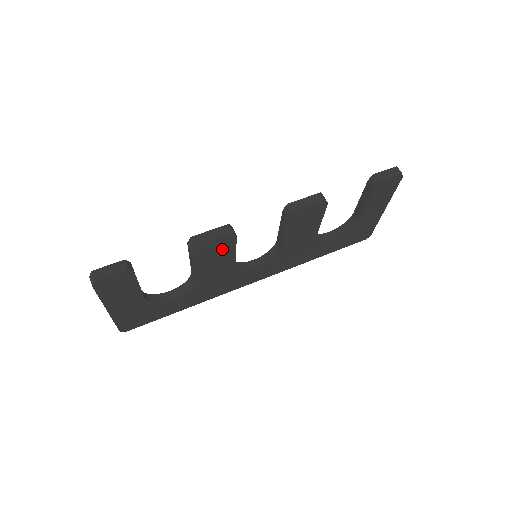
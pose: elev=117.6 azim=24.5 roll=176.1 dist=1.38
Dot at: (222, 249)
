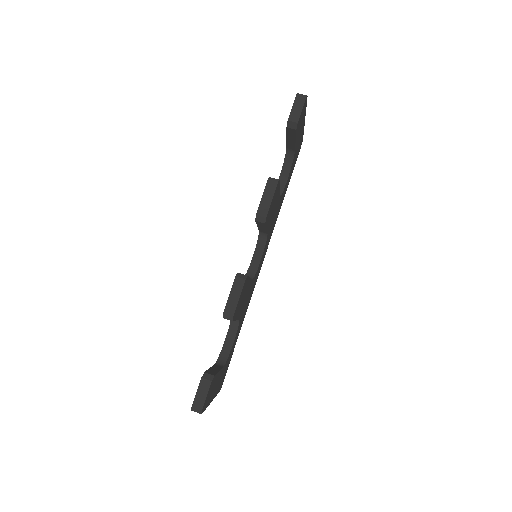
Dot at: (244, 291)
